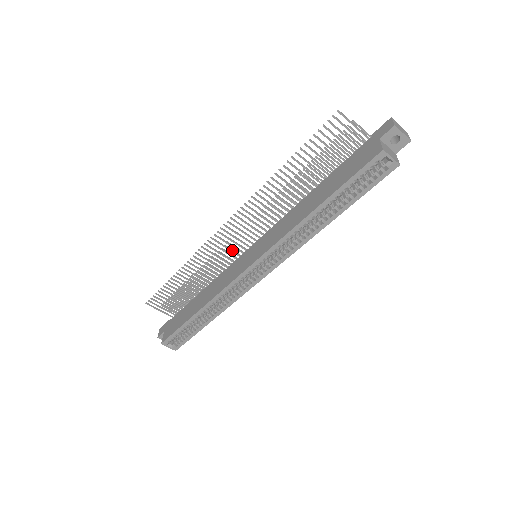
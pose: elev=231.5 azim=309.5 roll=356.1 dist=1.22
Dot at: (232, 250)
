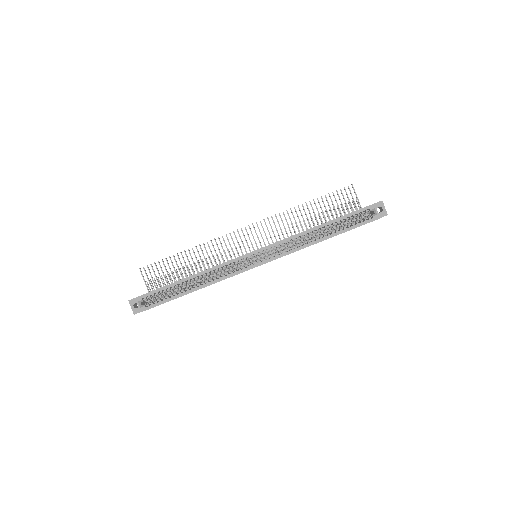
Dot at: (237, 251)
